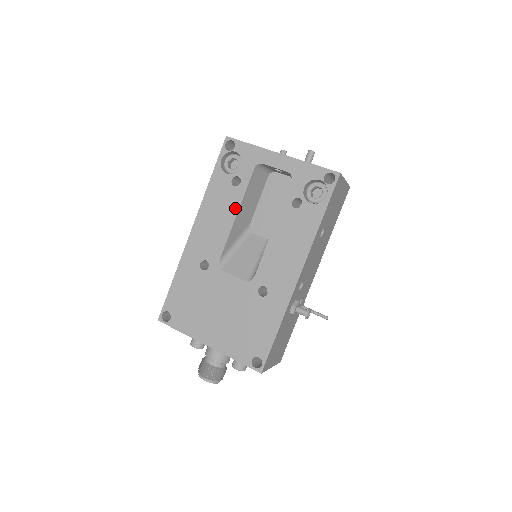
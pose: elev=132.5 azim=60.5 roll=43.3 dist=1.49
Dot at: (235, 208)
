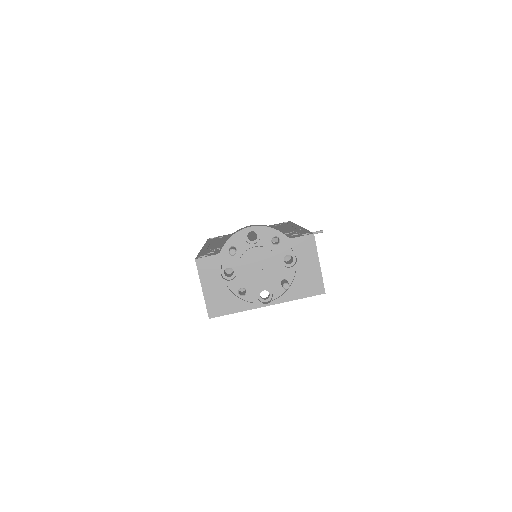
Dot at: occluded
